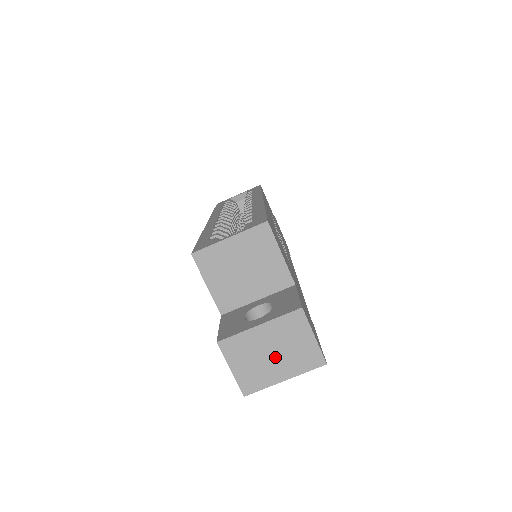
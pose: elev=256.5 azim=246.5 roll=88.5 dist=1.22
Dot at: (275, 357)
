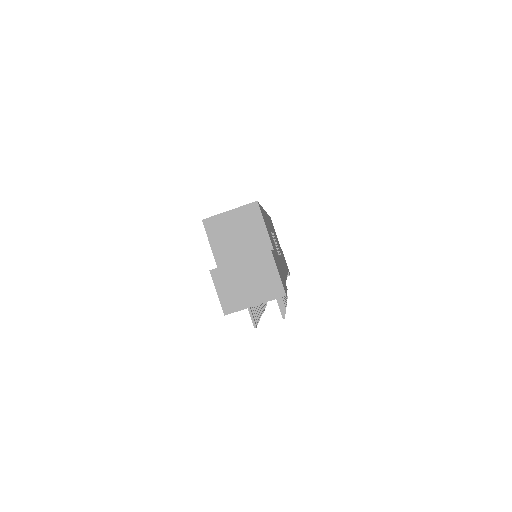
Dot at: (249, 286)
